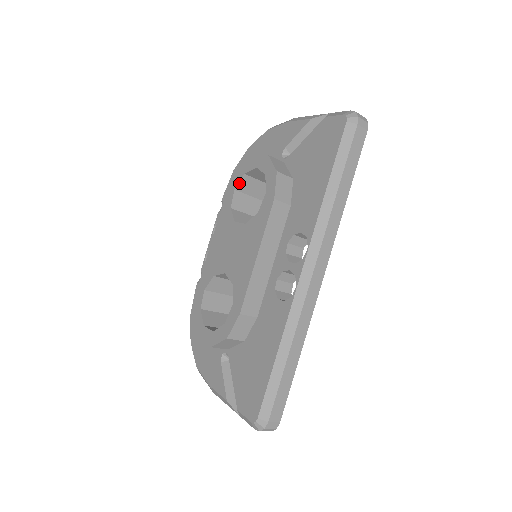
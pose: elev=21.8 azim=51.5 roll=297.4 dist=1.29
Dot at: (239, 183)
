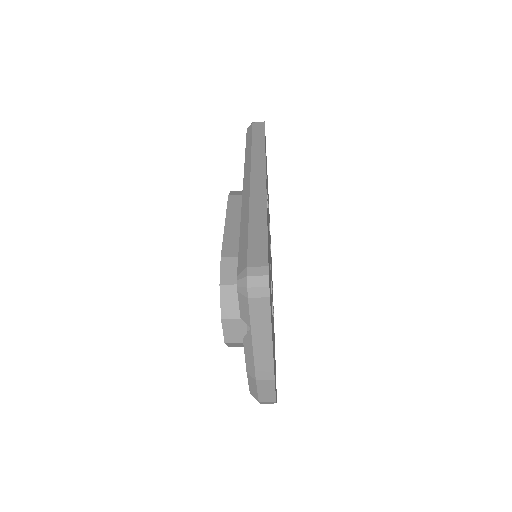
Dot at: occluded
